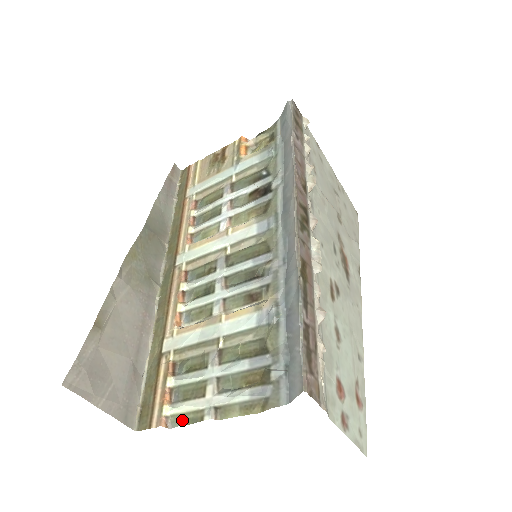
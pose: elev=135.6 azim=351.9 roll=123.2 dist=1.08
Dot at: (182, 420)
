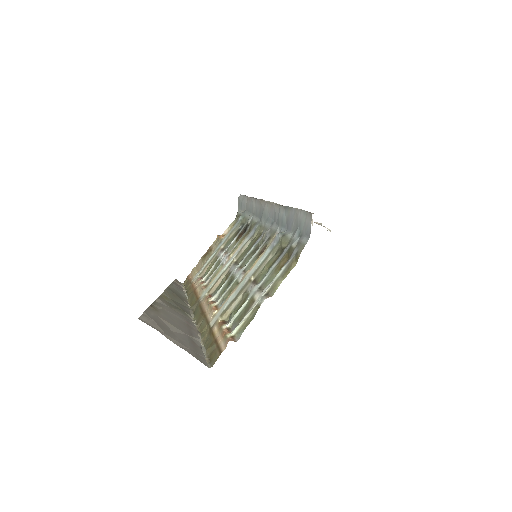
Dot at: (245, 326)
